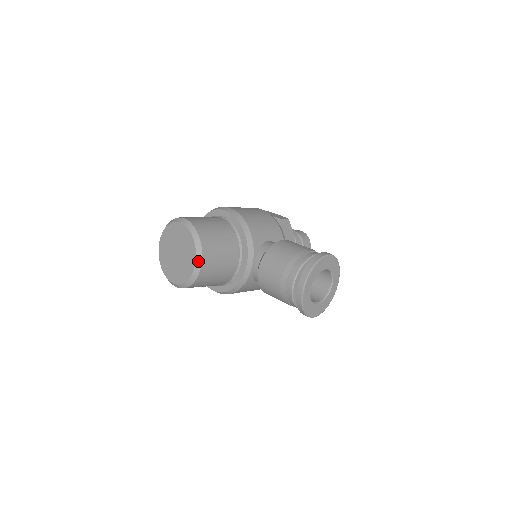
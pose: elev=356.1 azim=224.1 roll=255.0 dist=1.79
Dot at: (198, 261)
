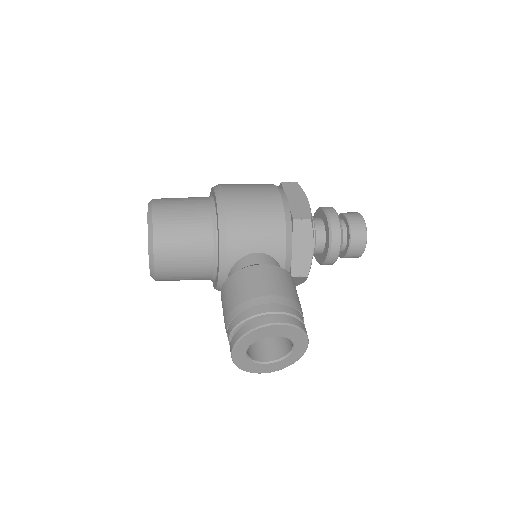
Dot at: (151, 265)
